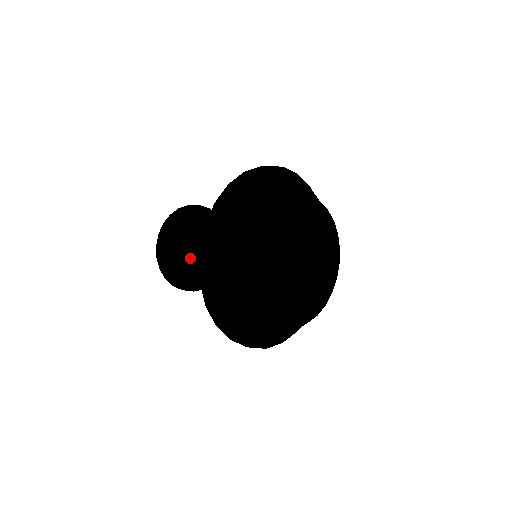
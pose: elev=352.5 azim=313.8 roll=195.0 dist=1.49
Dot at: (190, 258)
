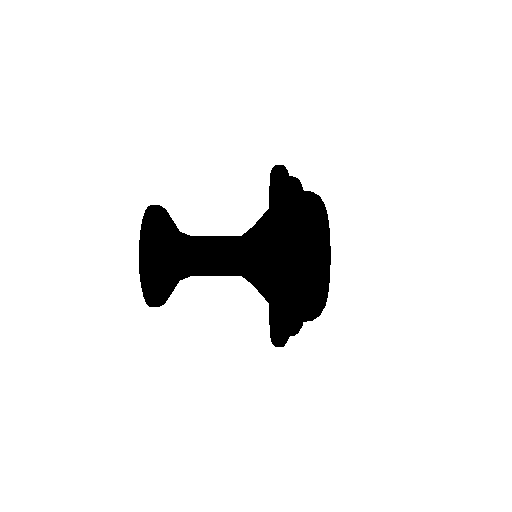
Dot at: (174, 254)
